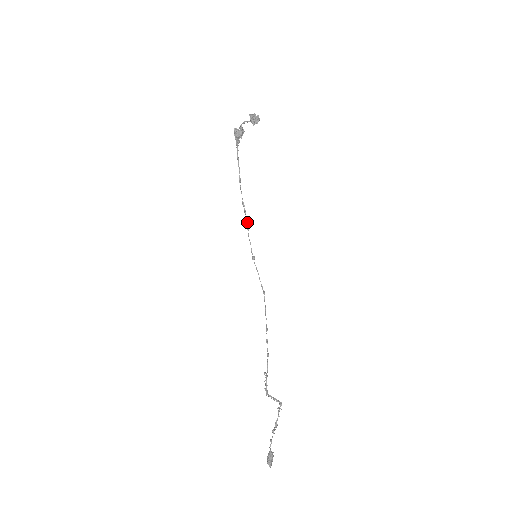
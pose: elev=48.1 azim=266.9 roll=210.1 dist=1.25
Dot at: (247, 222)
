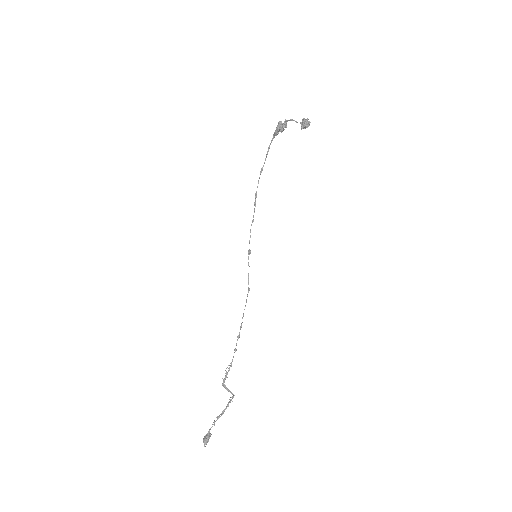
Dot at: occluded
